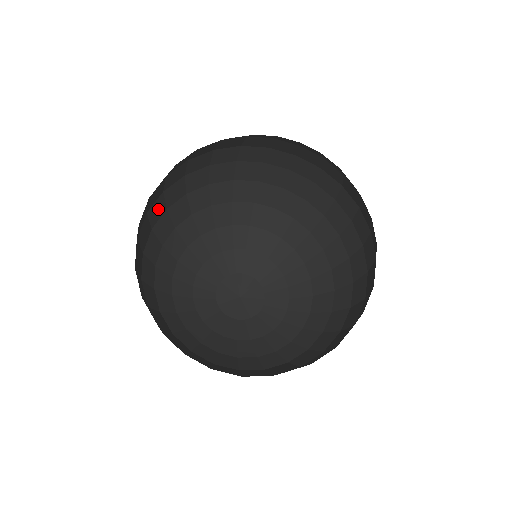
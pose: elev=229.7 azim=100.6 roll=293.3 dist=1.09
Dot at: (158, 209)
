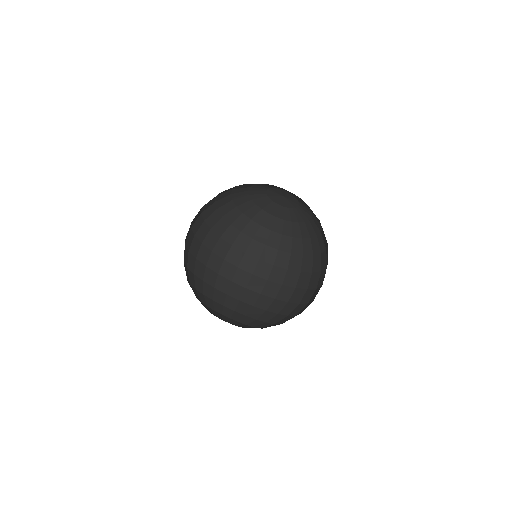
Dot at: (202, 231)
